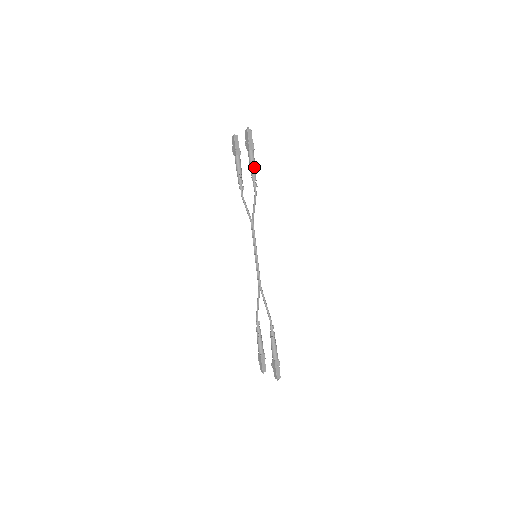
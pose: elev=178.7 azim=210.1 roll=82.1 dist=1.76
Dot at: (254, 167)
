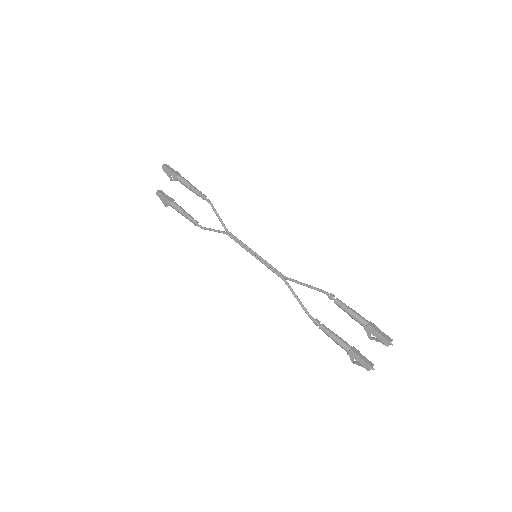
Dot at: (191, 185)
